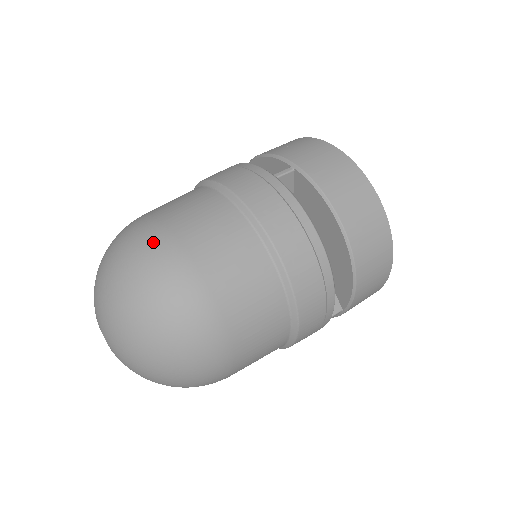
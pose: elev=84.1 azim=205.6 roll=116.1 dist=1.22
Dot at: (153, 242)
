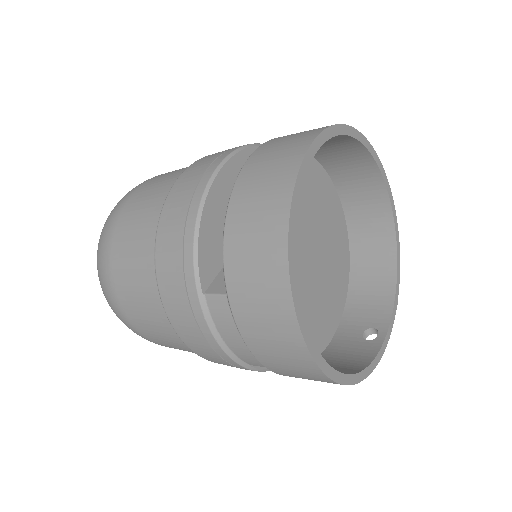
Dot at: occluded
